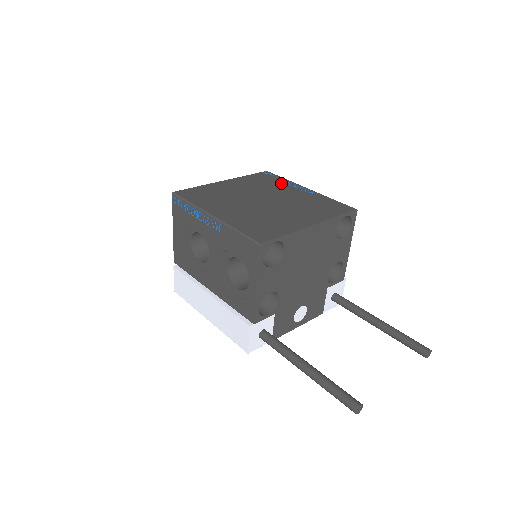
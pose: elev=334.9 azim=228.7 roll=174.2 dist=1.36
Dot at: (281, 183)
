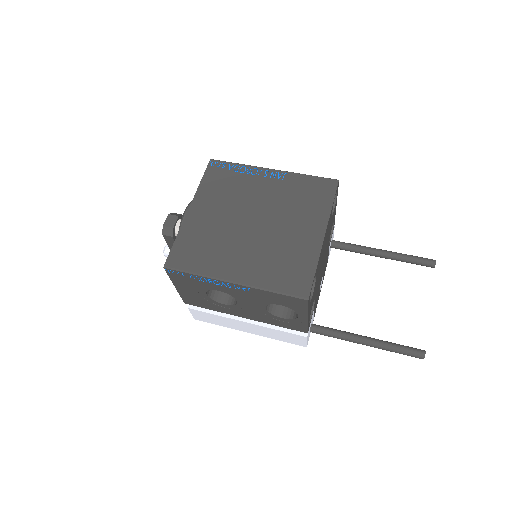
Dot at: (242, 176)
